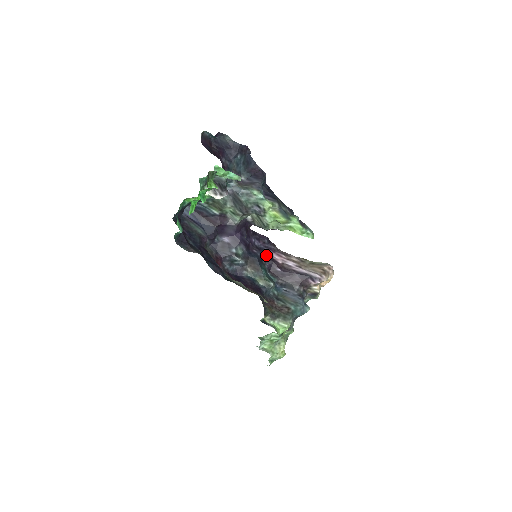
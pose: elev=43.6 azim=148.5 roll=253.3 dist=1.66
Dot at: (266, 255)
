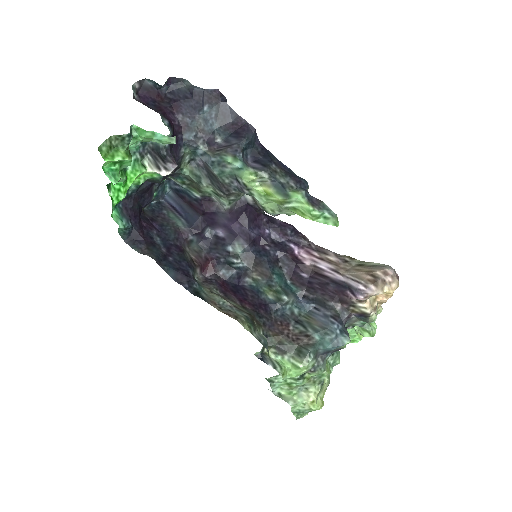
Dot at: (285, 253)
